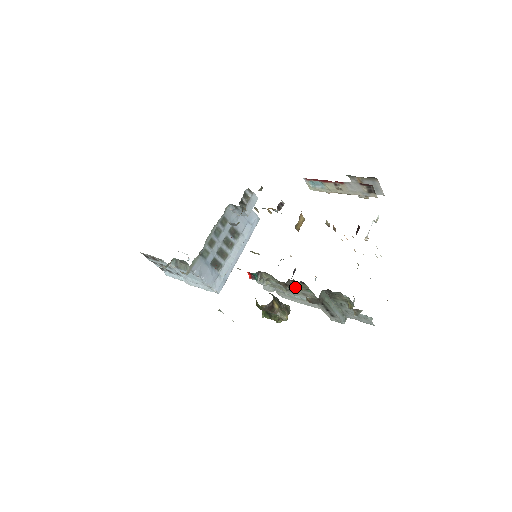
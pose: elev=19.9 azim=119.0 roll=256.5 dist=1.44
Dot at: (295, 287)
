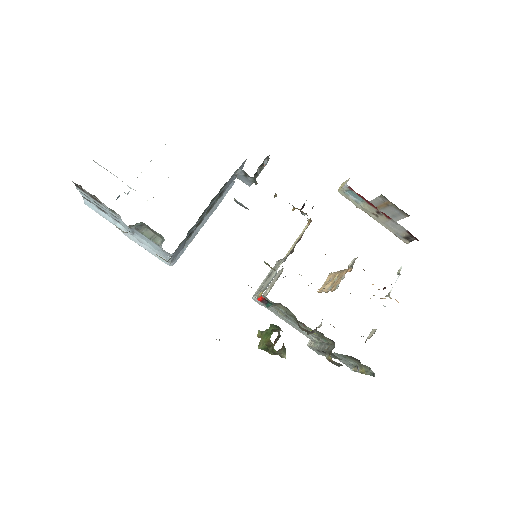
Dot at: (309, 329)
